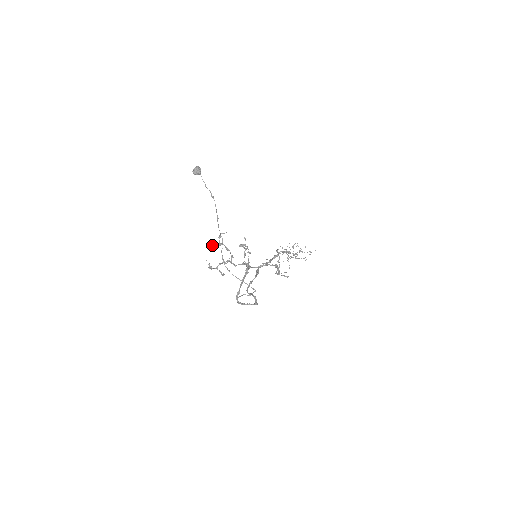
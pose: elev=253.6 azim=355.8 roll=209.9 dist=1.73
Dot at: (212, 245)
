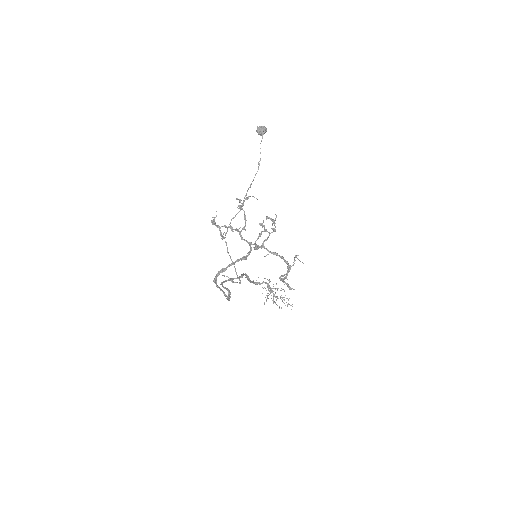
Dot at: occluded
